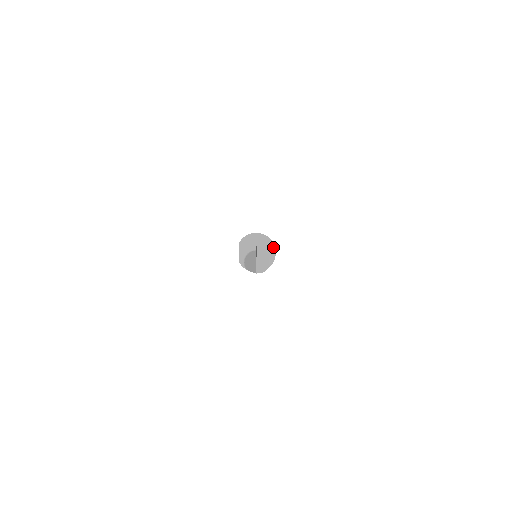
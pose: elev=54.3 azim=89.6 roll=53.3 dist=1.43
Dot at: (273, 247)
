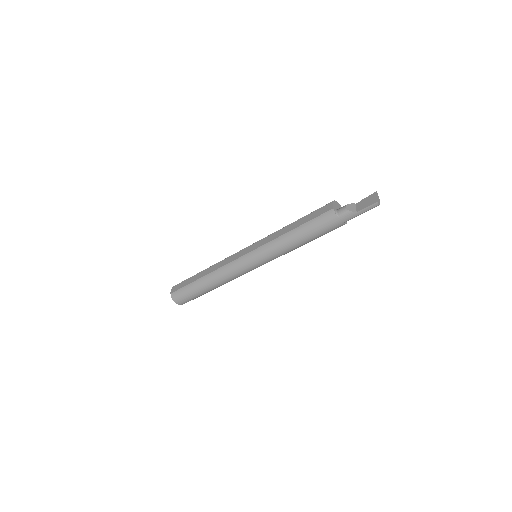
Dot at: occluded
